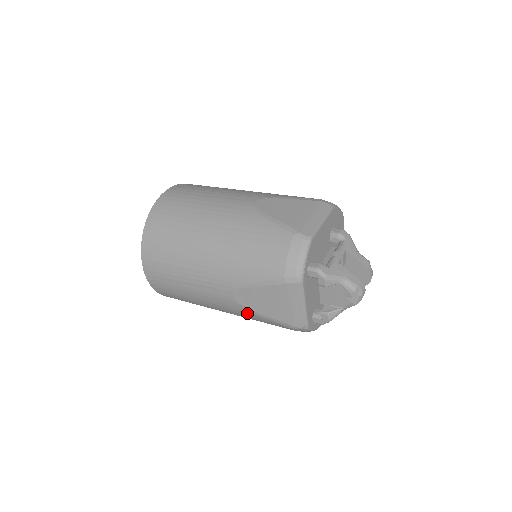
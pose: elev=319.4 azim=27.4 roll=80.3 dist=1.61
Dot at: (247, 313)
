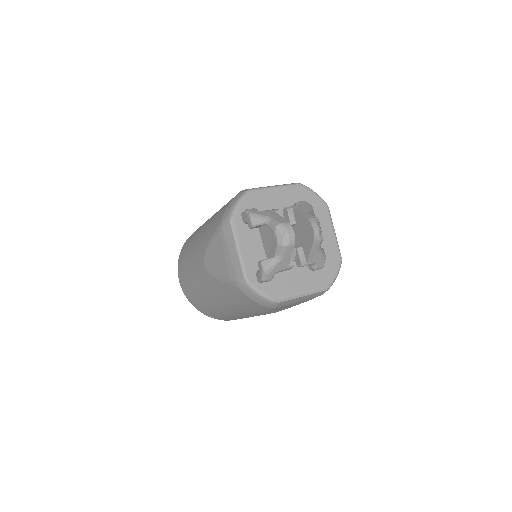
Dot at: (215, 283)
